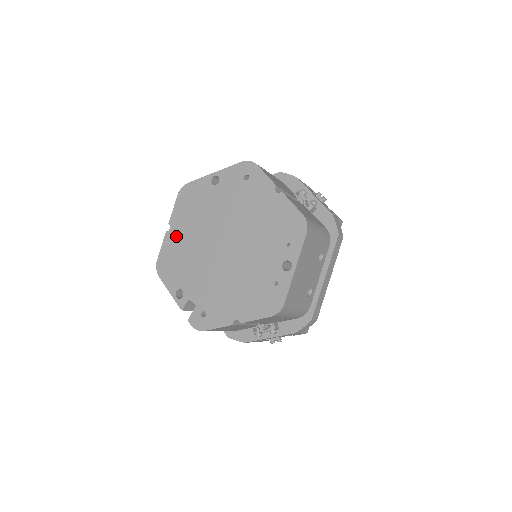
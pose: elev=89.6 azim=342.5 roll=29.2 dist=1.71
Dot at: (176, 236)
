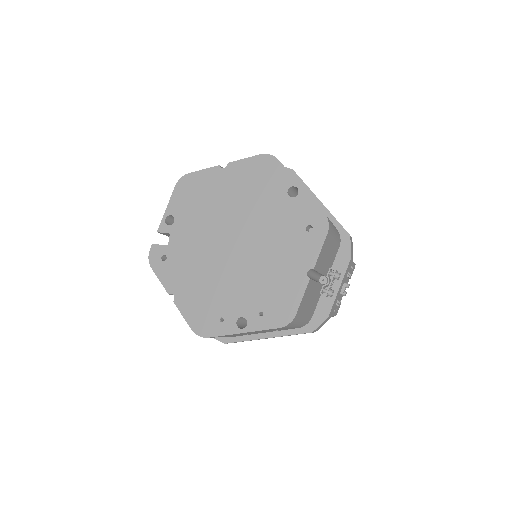
Dot at: (220, 180)
